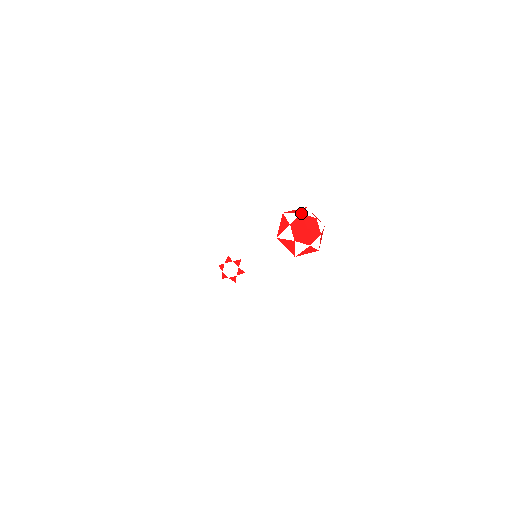
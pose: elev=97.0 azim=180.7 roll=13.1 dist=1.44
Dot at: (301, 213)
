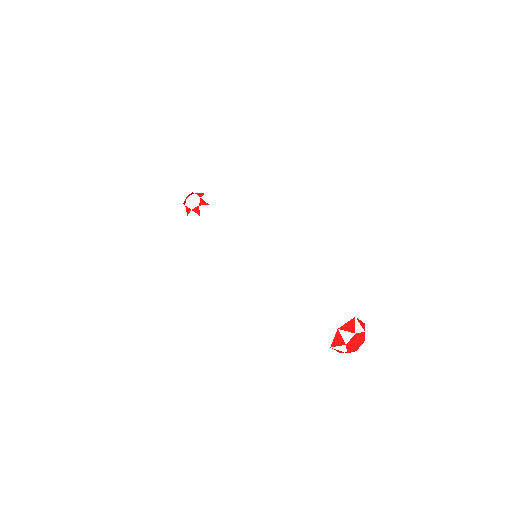
Dot at: occluded
